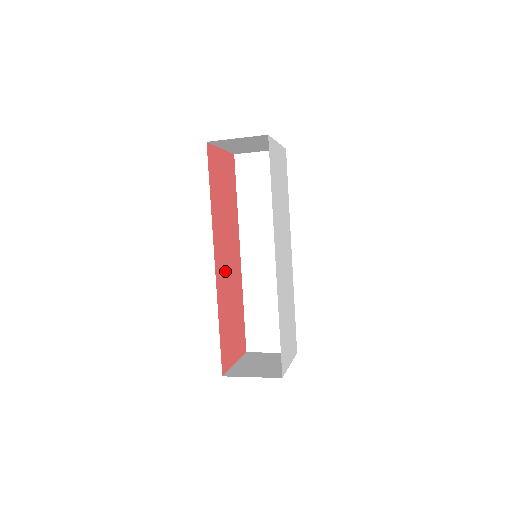
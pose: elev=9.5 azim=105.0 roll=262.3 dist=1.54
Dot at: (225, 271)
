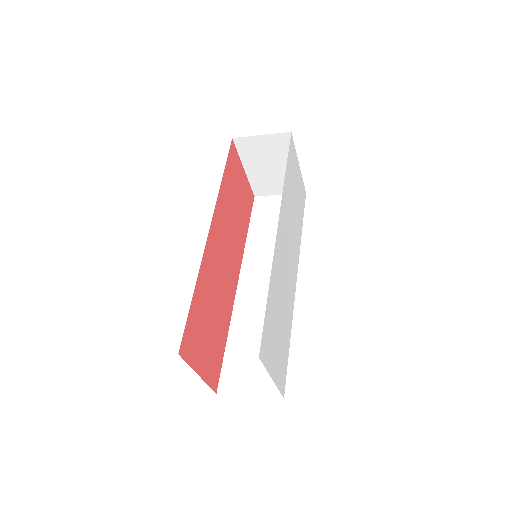
Dot at: (217, 261)
